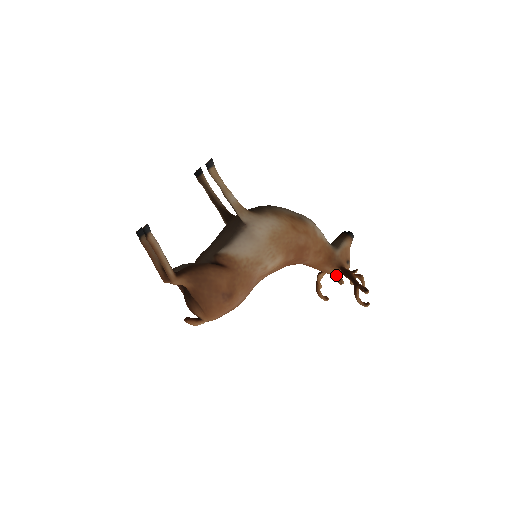
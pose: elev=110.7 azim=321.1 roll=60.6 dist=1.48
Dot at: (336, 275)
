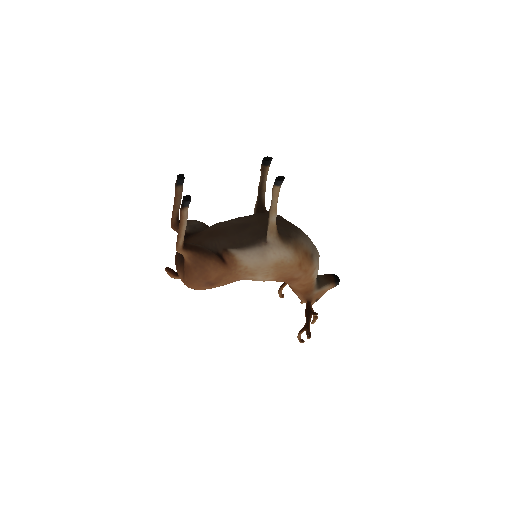
Dot at: occluded
